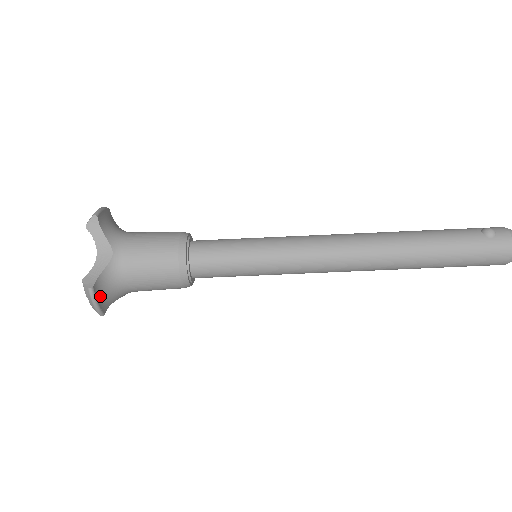
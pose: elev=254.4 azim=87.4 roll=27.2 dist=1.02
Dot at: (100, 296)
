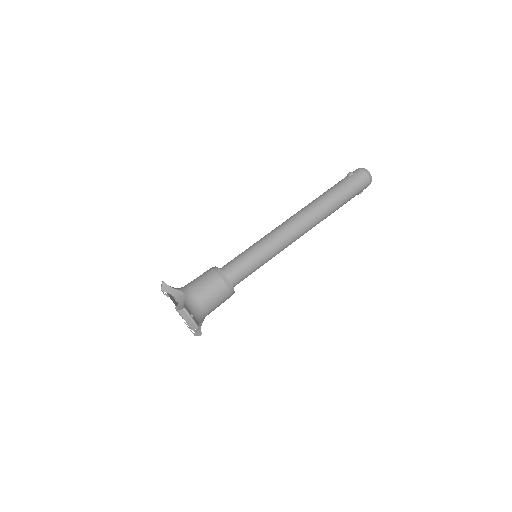
Dot at: occluded
